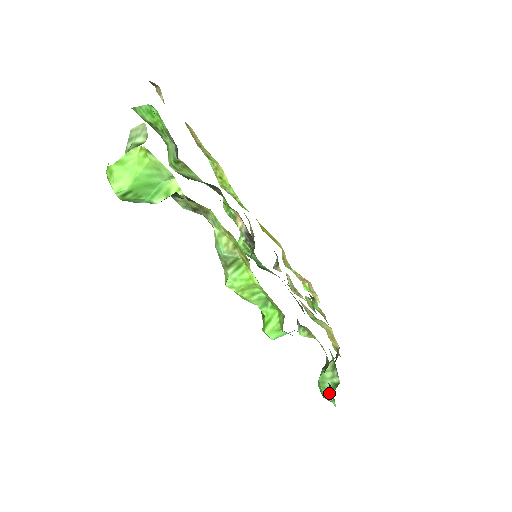
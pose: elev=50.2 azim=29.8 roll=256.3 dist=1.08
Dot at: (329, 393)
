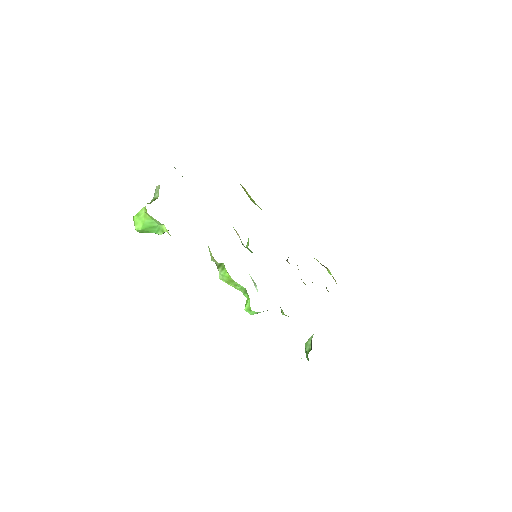
Dot at: (307, 355)
